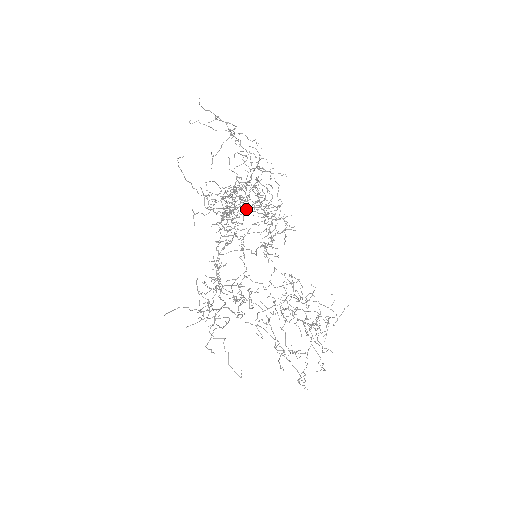
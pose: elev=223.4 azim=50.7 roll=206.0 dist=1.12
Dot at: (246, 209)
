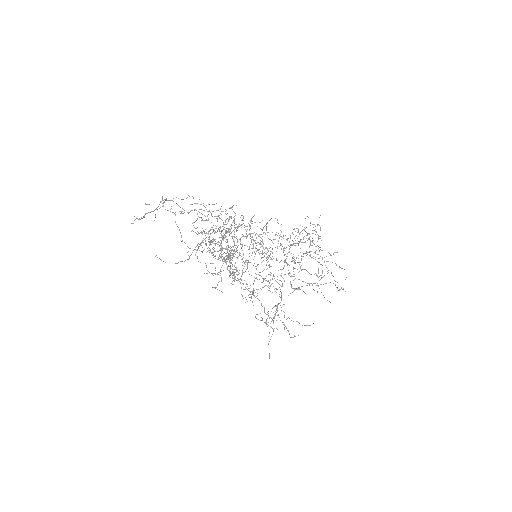
Dot at: (224, 238)
